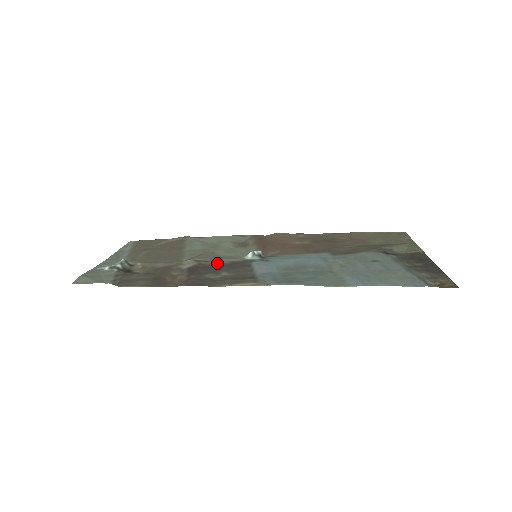
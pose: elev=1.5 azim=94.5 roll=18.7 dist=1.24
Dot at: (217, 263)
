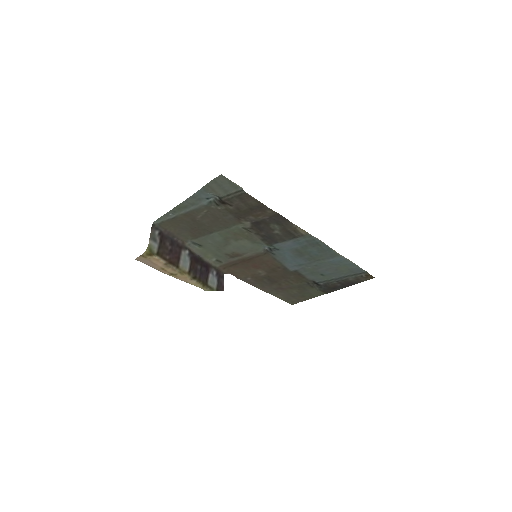
Dot at: (258, 234)
